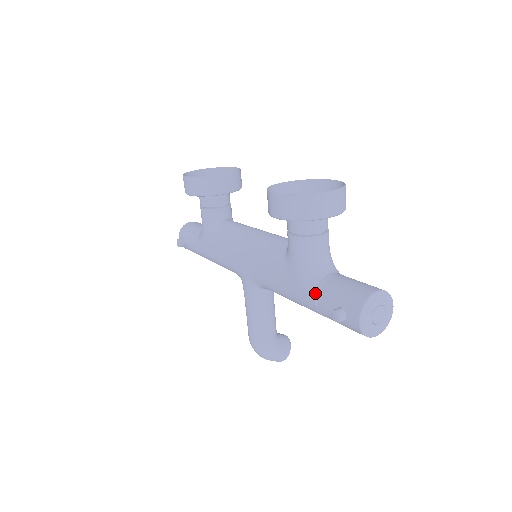
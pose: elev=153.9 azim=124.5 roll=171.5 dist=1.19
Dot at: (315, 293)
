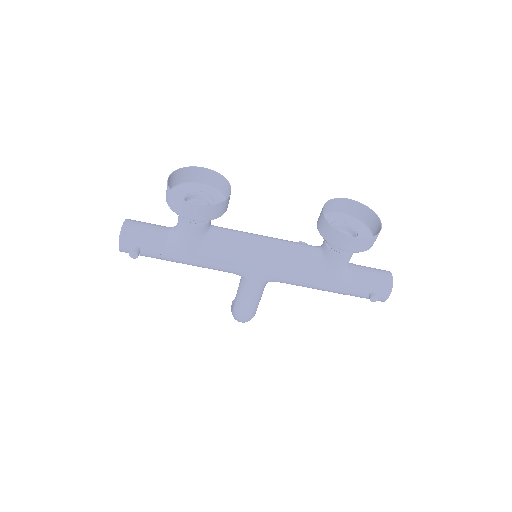
Dot at: (351, 286)
